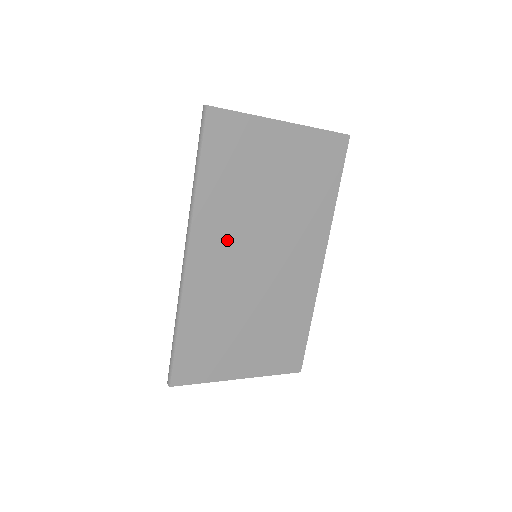
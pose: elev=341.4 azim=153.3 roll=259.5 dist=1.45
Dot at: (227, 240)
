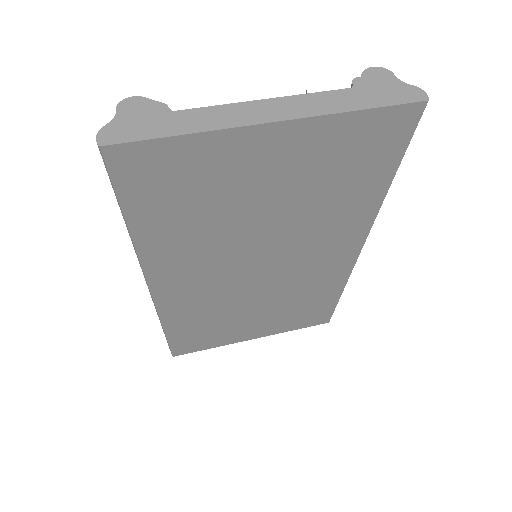
Dot at: (202, 267)
